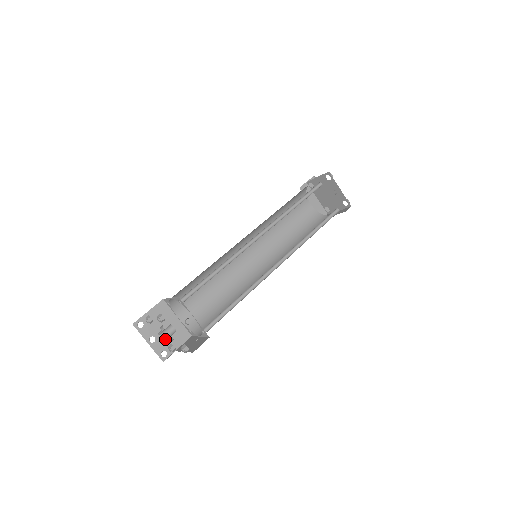
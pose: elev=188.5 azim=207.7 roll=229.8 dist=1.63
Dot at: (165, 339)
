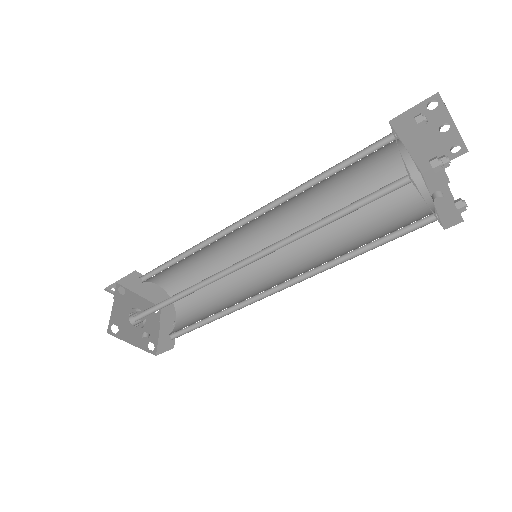
Dot at: occluded
